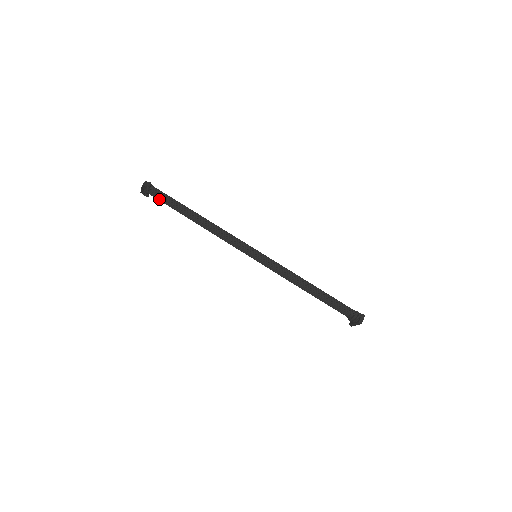
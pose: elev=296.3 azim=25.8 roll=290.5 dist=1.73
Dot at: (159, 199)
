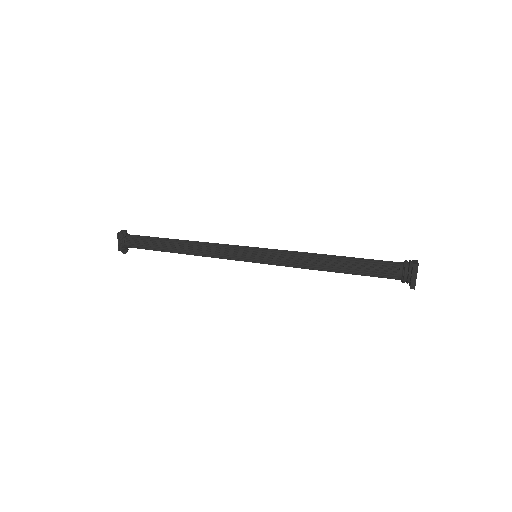
Dot at: (137, 243)
